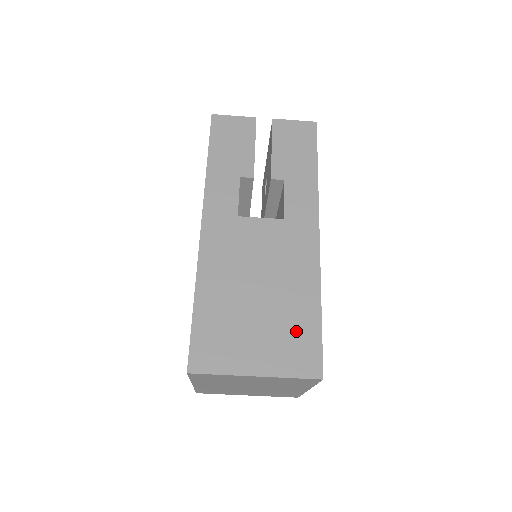
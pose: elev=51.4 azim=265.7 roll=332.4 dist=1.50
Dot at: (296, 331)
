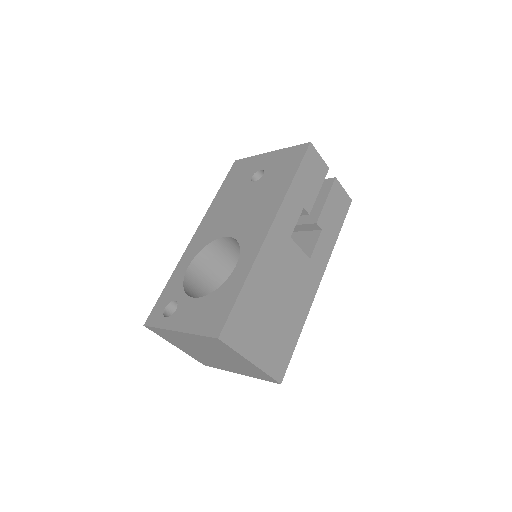
Dot at: (283, 343)
